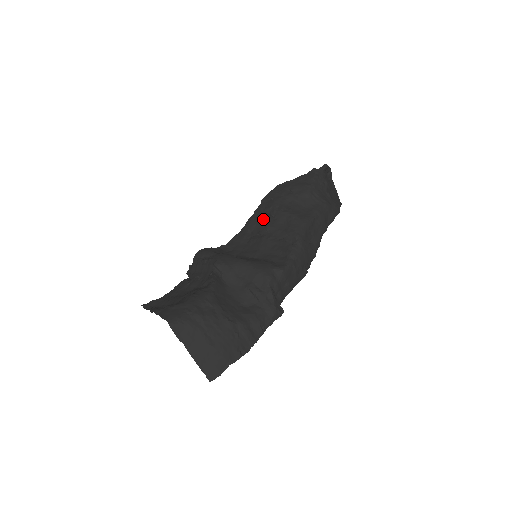
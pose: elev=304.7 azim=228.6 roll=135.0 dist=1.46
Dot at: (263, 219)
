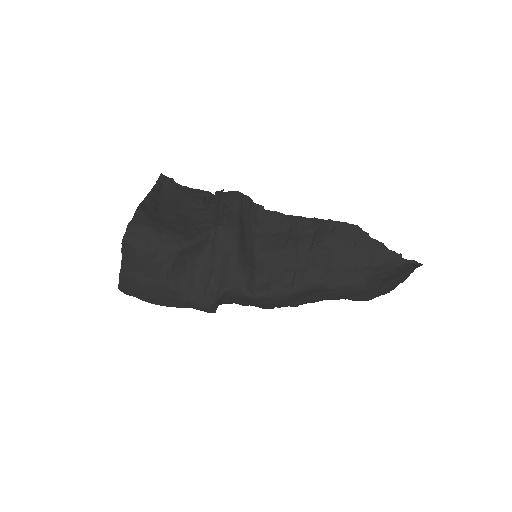
Dot at: (306, 235)
